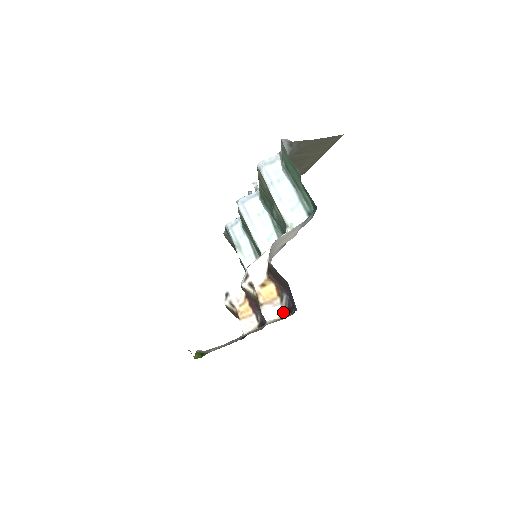
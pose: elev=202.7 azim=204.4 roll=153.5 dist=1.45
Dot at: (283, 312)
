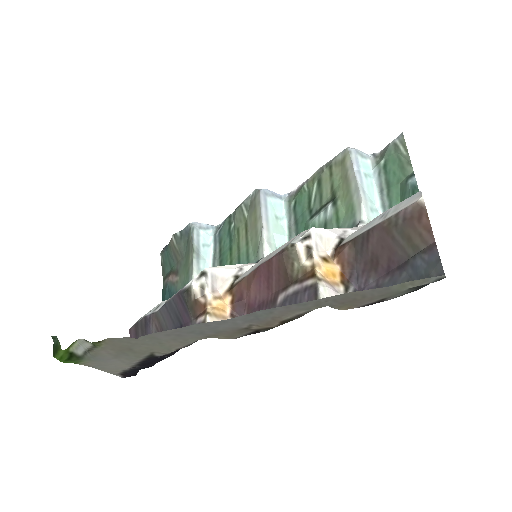
Dot at: occluded
